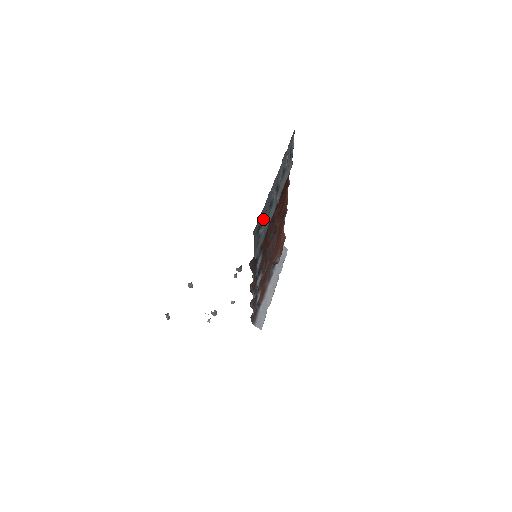
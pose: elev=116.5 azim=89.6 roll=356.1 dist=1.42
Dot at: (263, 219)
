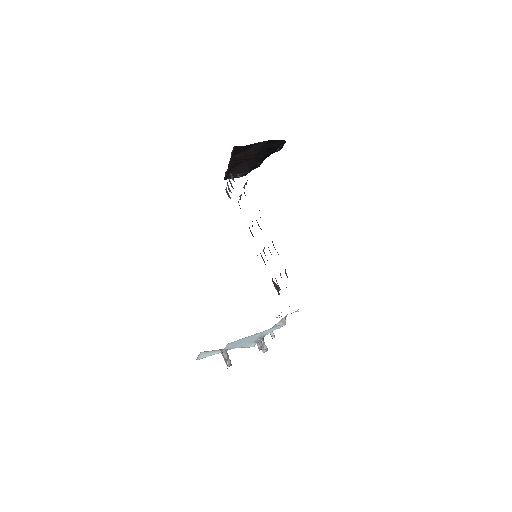
Dot at: occluded
